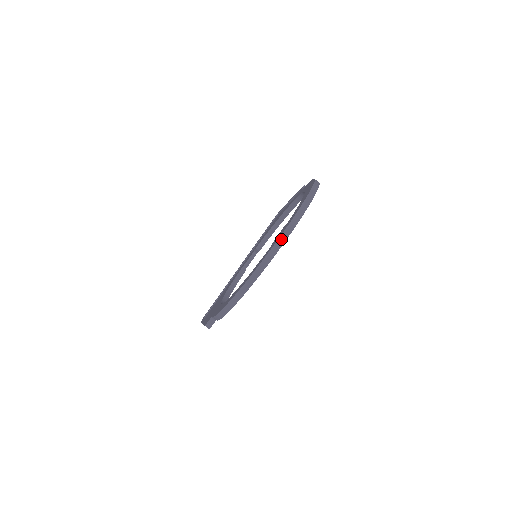
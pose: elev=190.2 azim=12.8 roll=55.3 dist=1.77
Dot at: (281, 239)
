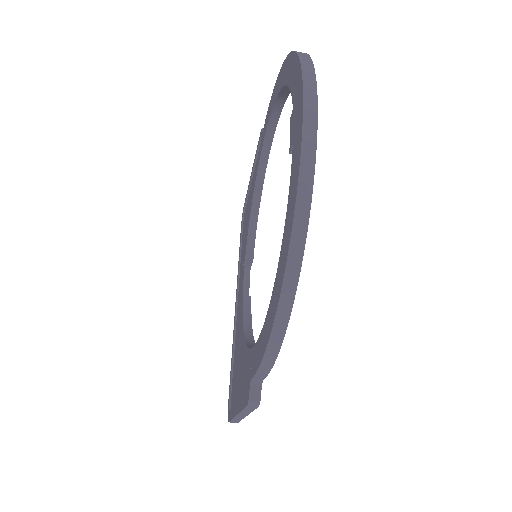
Dot at: (308, 112)
